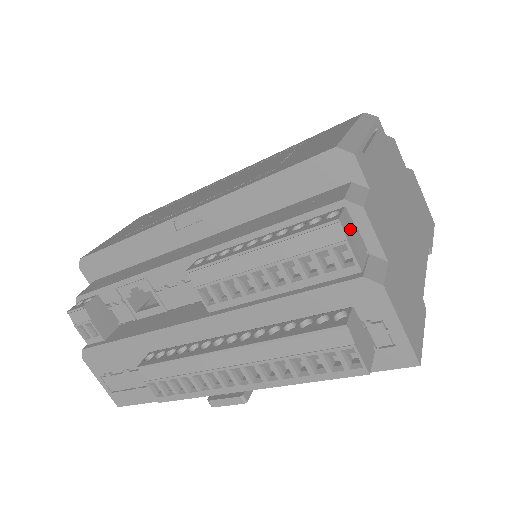
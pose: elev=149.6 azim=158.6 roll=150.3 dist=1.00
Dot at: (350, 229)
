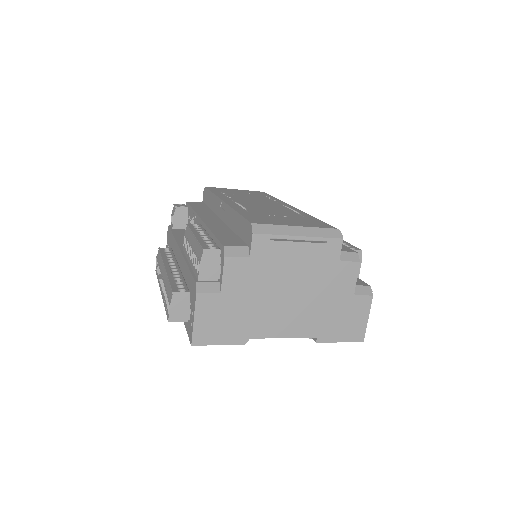
Dot at: (211, 260)
